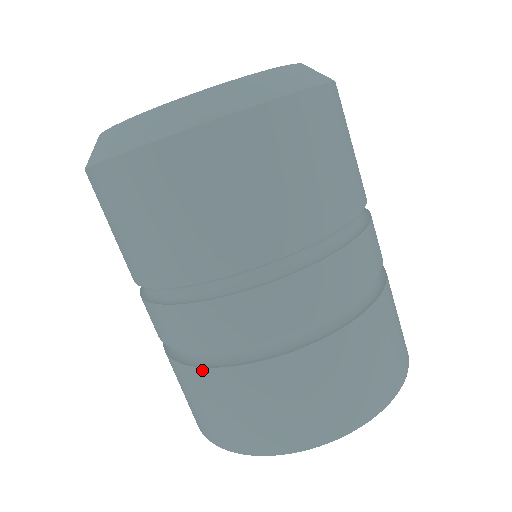
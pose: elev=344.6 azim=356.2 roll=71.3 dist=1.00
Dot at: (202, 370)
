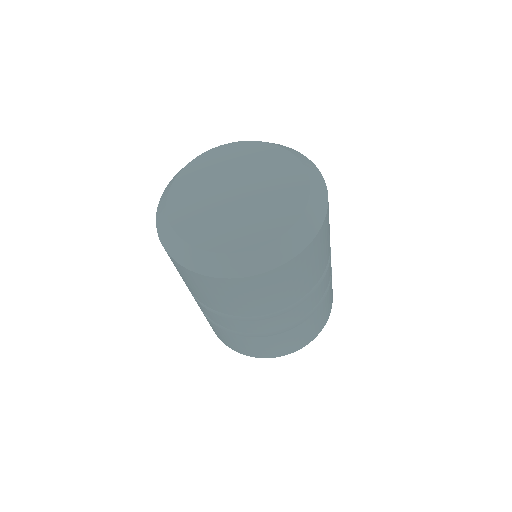
Dot at: (259, 338)
